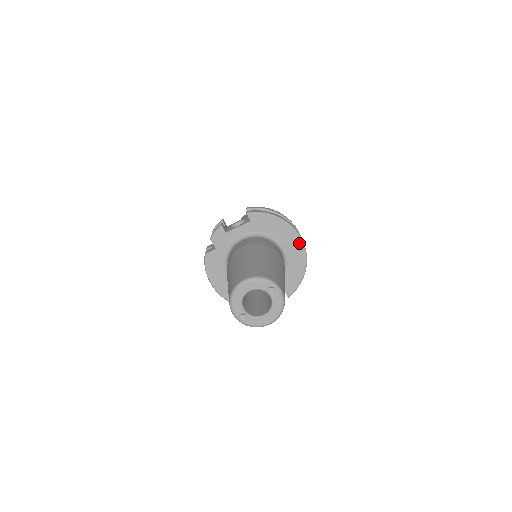
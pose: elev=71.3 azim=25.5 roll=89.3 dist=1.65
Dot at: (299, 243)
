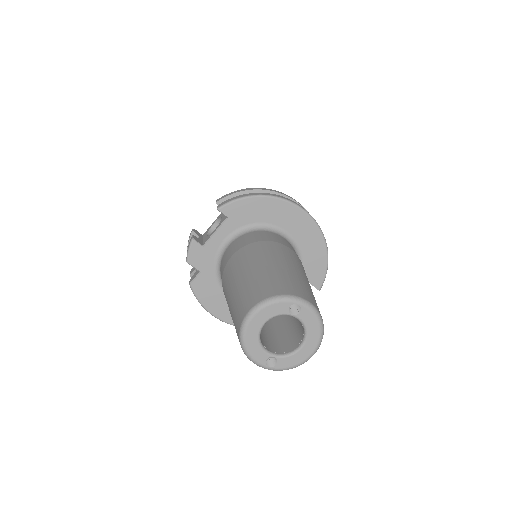
Dot at: (303, 217)
